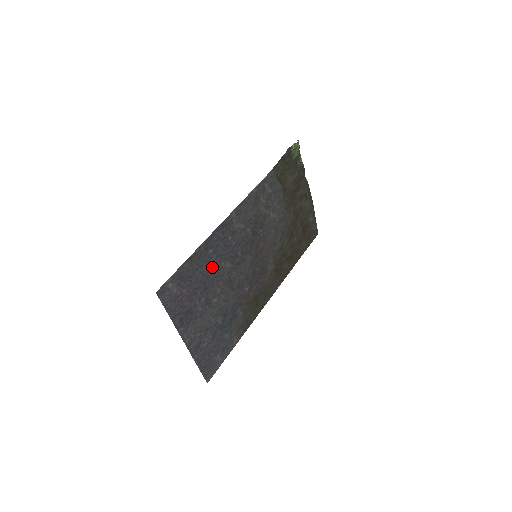
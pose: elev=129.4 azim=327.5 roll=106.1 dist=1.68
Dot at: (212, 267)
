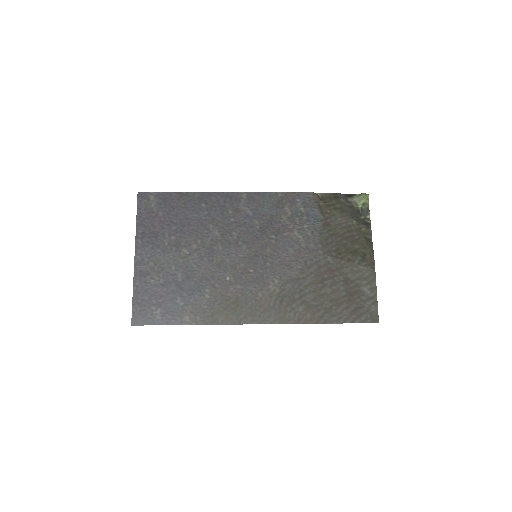
Dot at: (198, 220)
